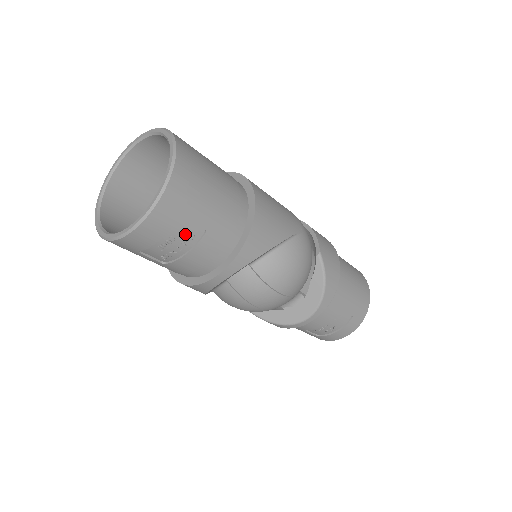
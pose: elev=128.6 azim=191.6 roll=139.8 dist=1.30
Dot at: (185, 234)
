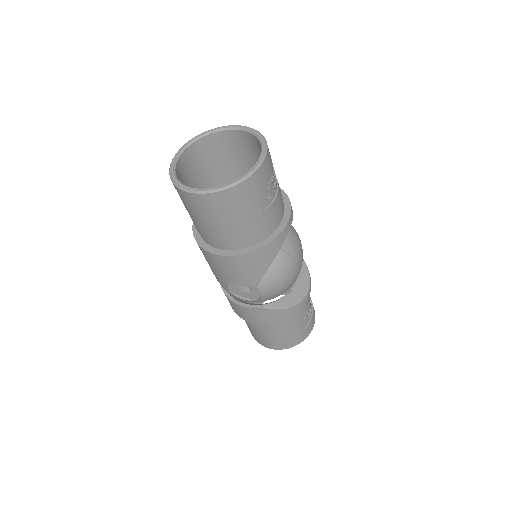
Dot at: (274, 175)
